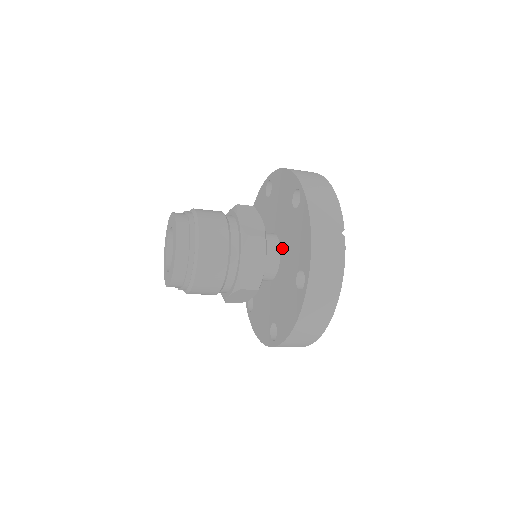
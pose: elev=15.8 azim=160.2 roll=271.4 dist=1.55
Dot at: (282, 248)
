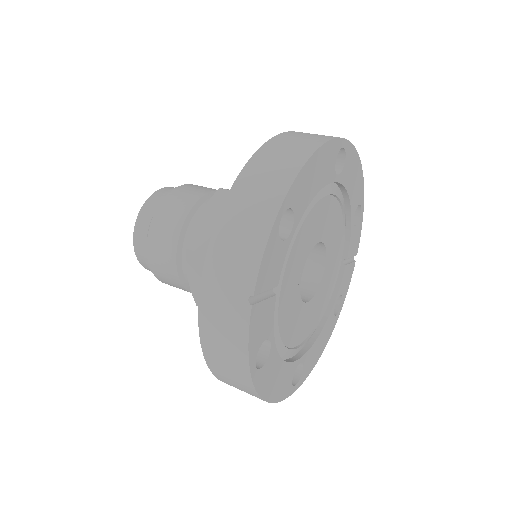
Dot at: occluded
